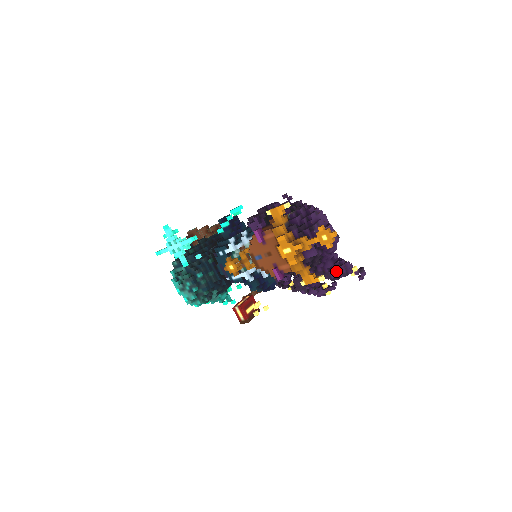
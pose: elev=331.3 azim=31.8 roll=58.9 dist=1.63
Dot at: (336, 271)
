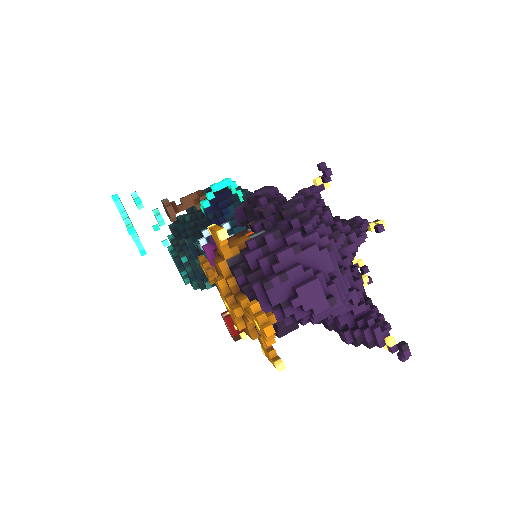
Dot at: (352, 334)
